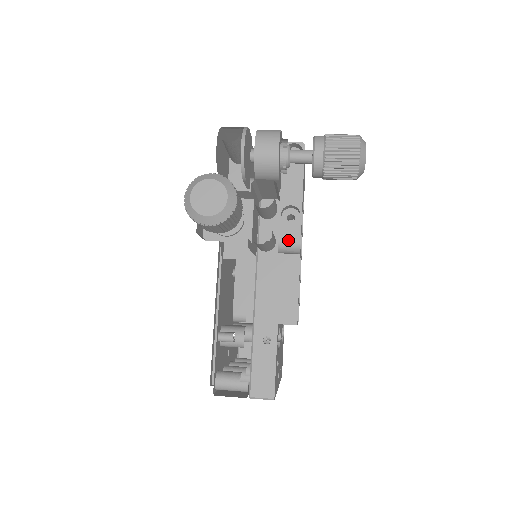
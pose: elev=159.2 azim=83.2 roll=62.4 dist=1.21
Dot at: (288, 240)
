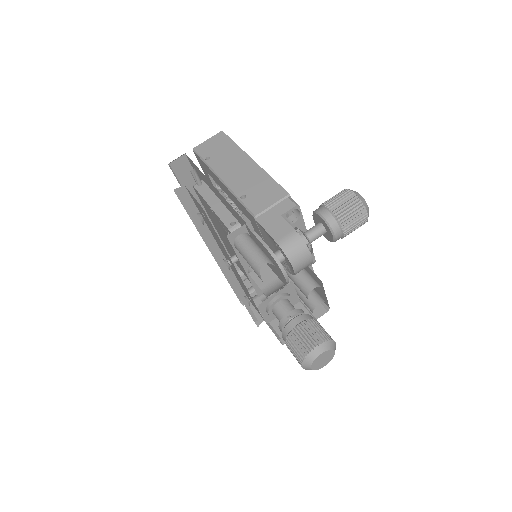
Dot at: occluded
